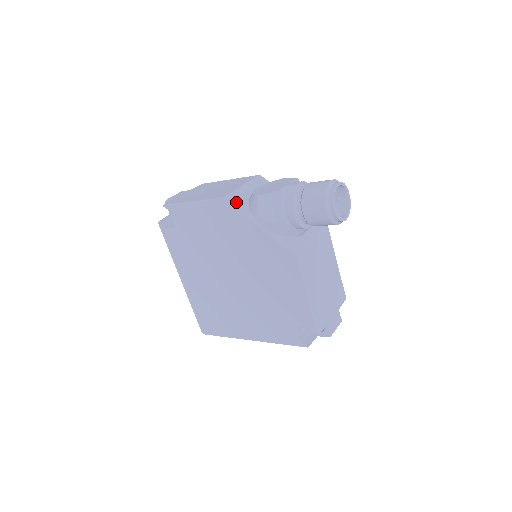
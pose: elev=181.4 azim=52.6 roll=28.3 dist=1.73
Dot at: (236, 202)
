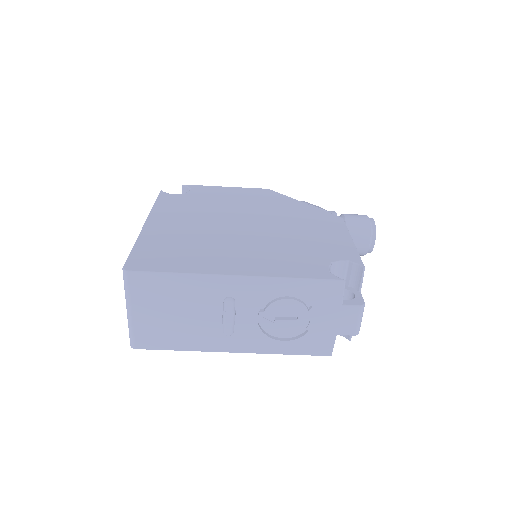
Dot at: occluded
